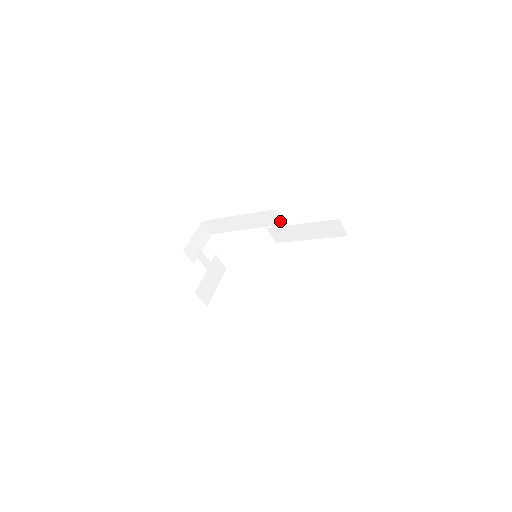
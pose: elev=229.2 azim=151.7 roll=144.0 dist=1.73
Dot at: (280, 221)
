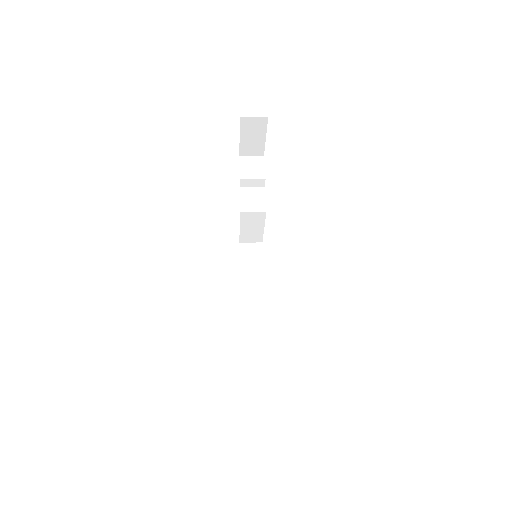
Dot at: occluded
